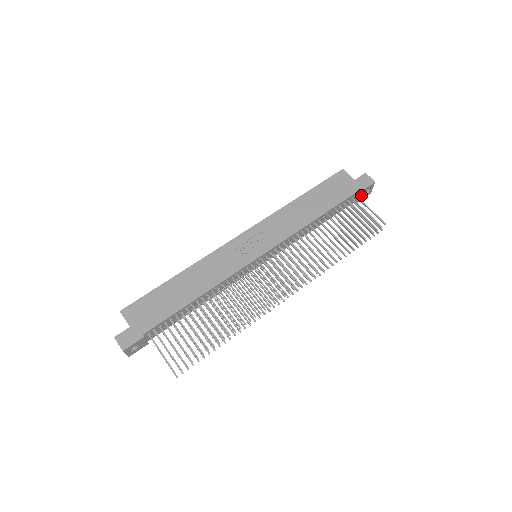
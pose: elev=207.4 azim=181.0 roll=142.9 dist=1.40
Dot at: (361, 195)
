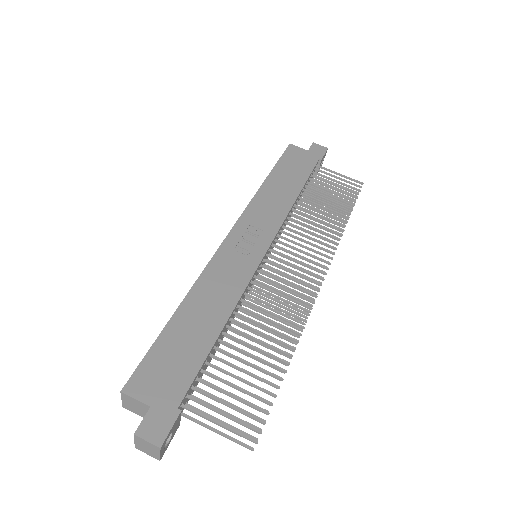
Dot at: occluded
